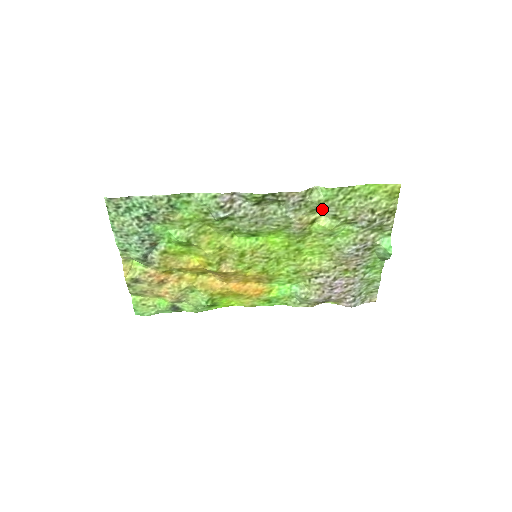
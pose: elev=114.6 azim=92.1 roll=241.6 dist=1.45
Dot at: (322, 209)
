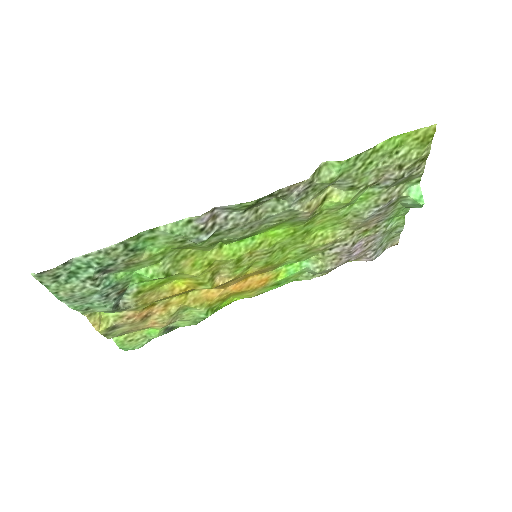
Dot at: occluded
